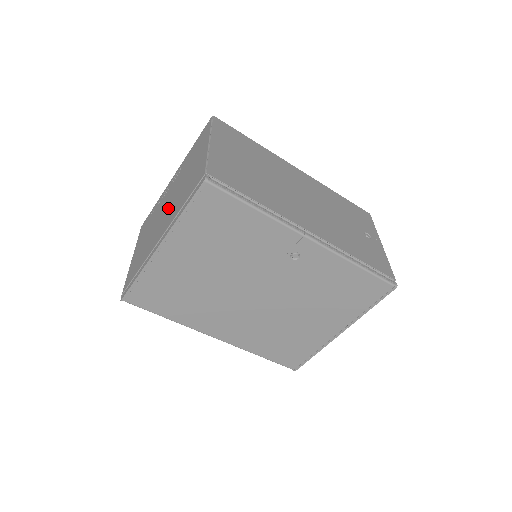
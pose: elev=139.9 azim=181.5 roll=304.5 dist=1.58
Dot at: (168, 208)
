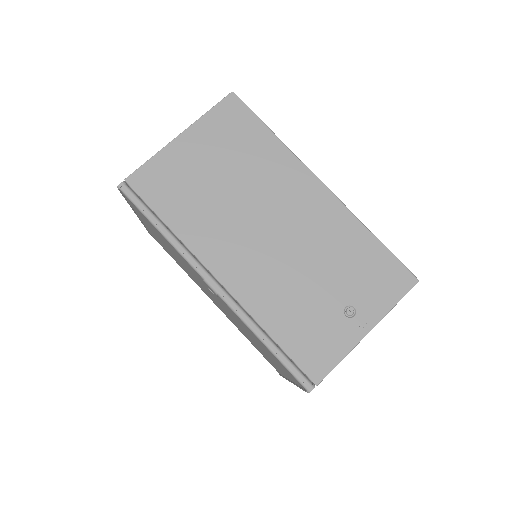
Dot at: occluded
